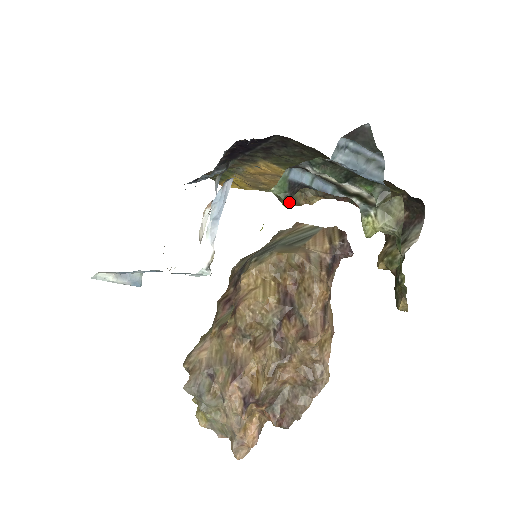
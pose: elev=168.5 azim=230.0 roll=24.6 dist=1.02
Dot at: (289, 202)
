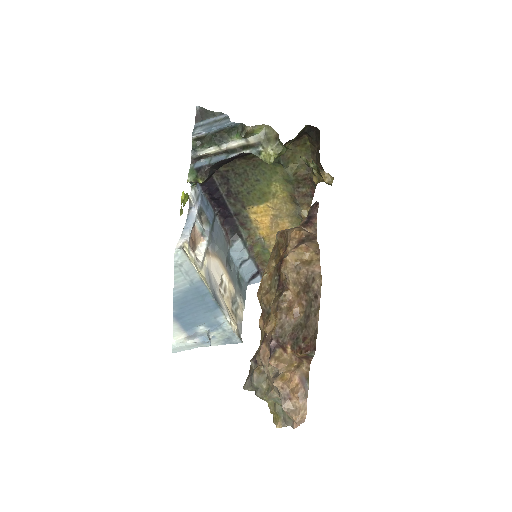
Dot at: (202, 178)
